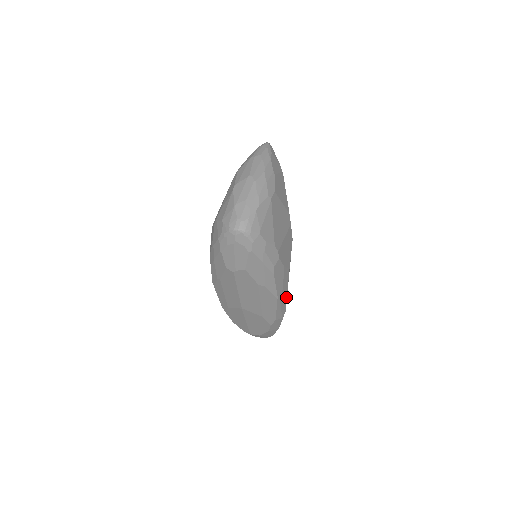
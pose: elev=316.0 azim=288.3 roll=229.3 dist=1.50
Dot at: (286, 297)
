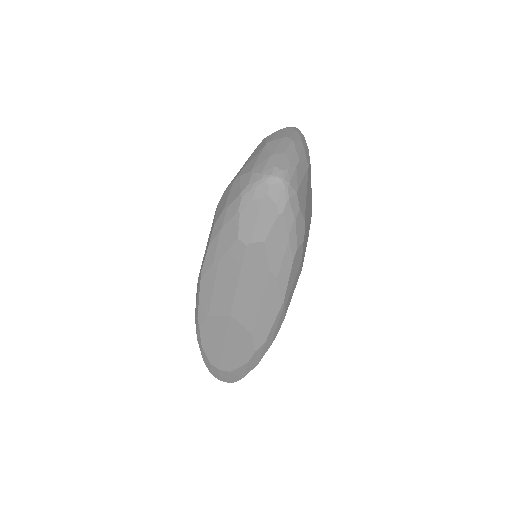
Dot at: (286, 311)
